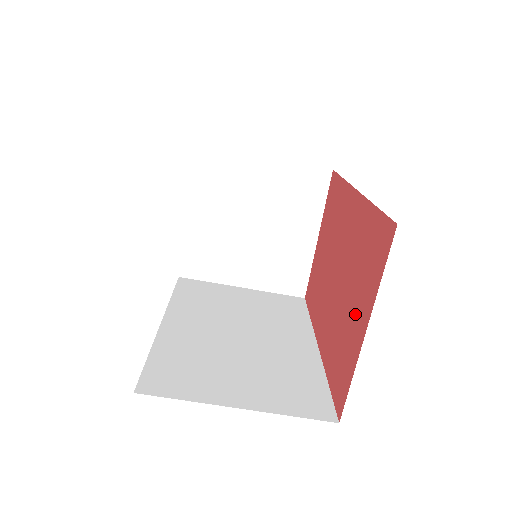
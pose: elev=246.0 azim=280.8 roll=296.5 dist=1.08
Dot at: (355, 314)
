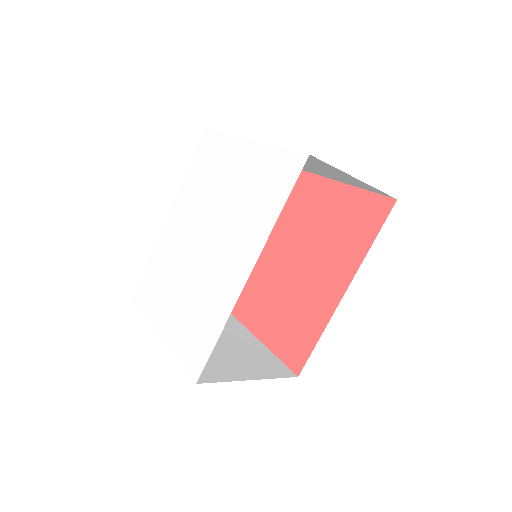
Dot at: (268, 319)
